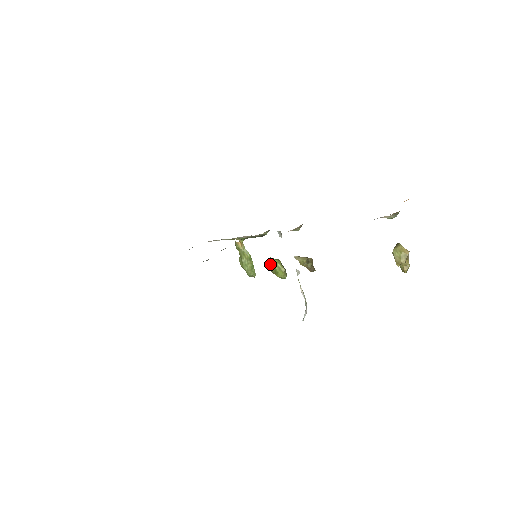
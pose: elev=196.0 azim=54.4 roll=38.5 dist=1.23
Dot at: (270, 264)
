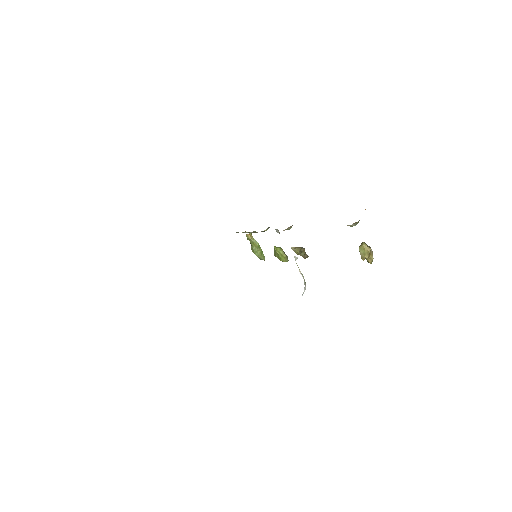
Dot at: (274, 251)
